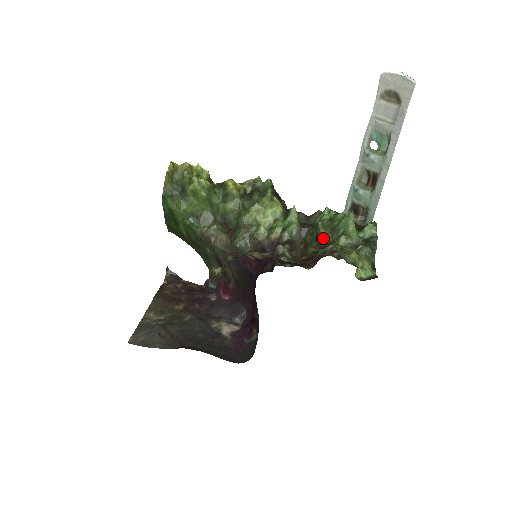
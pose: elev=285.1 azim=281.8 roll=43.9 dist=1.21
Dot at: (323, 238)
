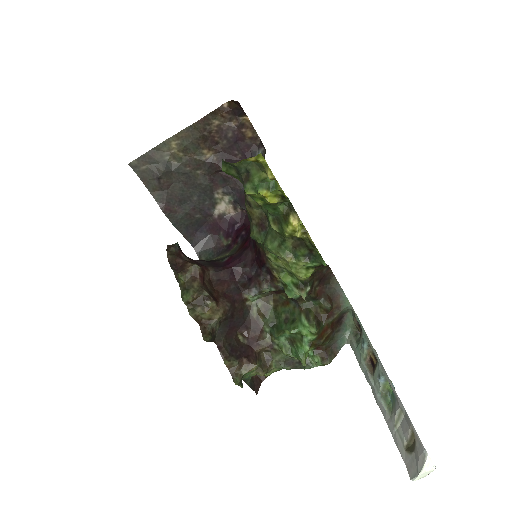
Dot at: (281, 333)
